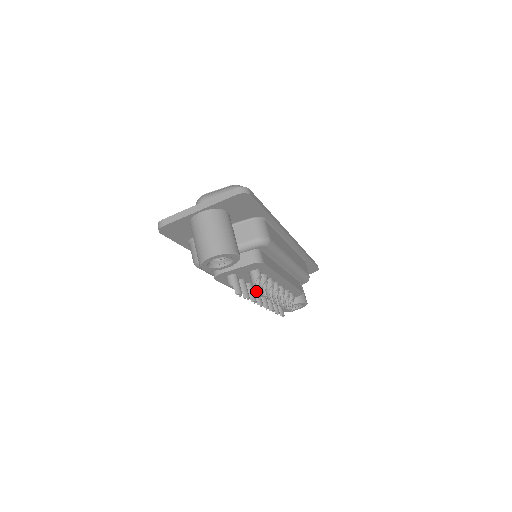
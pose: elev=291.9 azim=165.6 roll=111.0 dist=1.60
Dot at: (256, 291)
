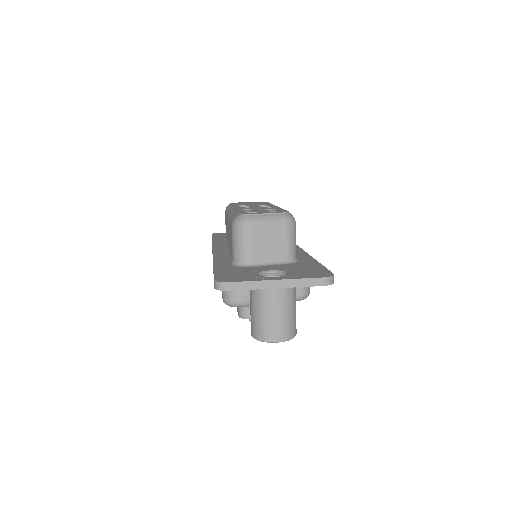
Dot at: occluded
